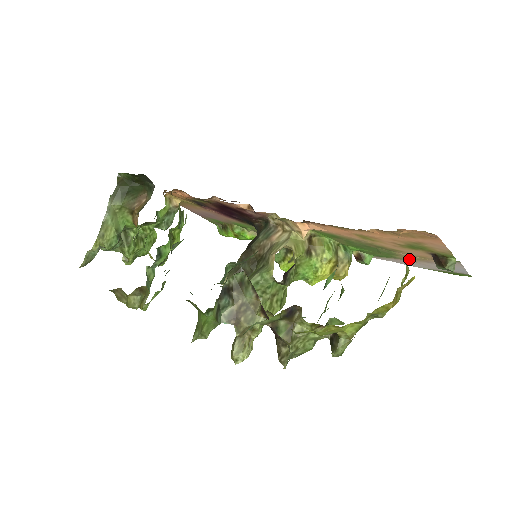
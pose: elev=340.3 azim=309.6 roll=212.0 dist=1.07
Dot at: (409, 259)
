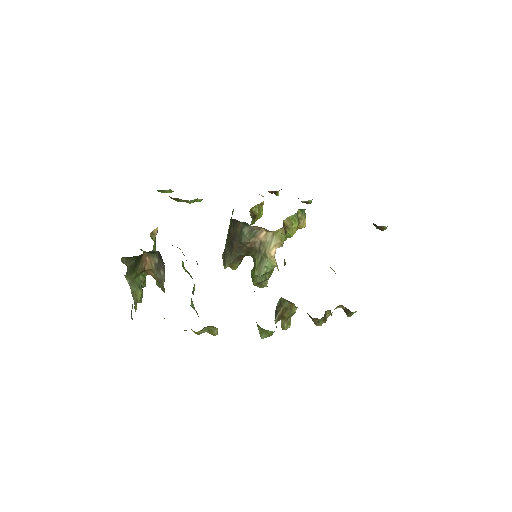
Dot at: occluded
